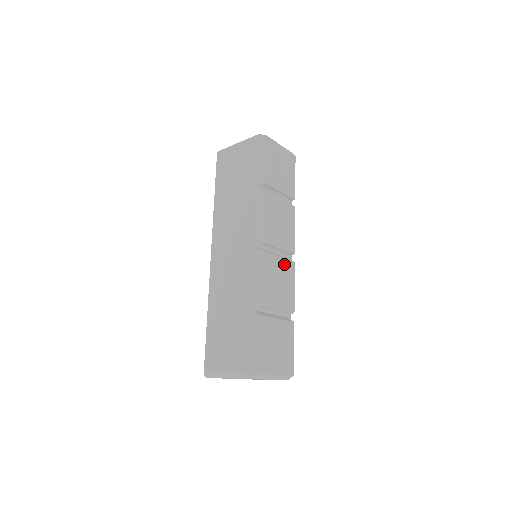
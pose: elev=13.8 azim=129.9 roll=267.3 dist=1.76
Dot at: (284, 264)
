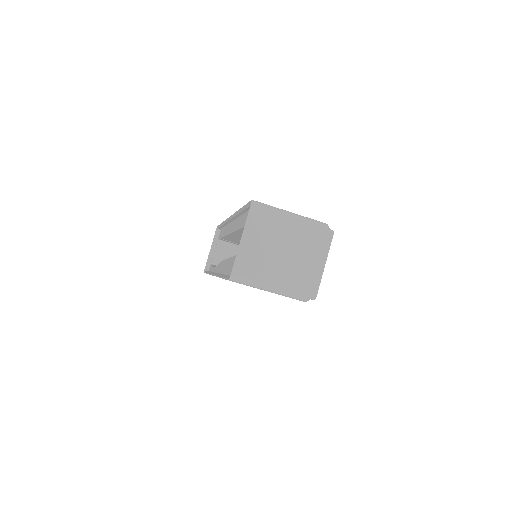
Dot at: occluded
